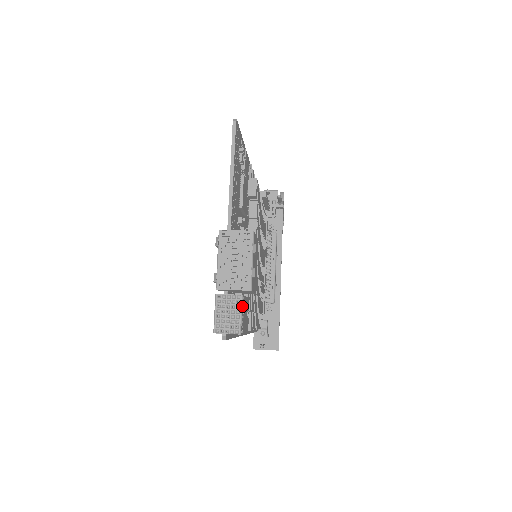
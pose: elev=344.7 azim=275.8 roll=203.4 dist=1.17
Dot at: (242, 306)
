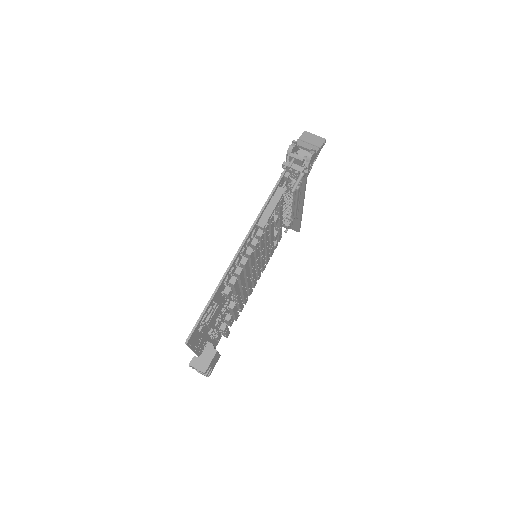
Dot at: occluded
